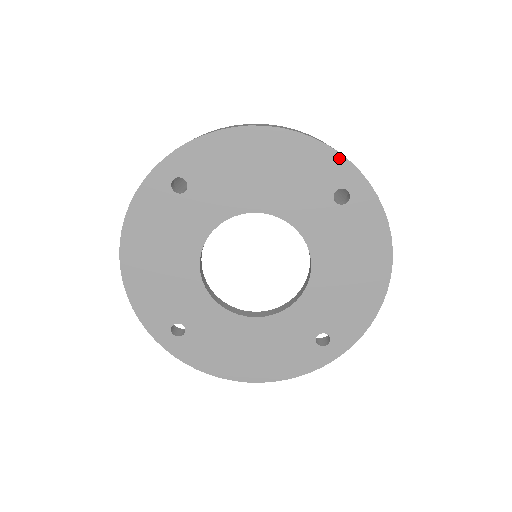
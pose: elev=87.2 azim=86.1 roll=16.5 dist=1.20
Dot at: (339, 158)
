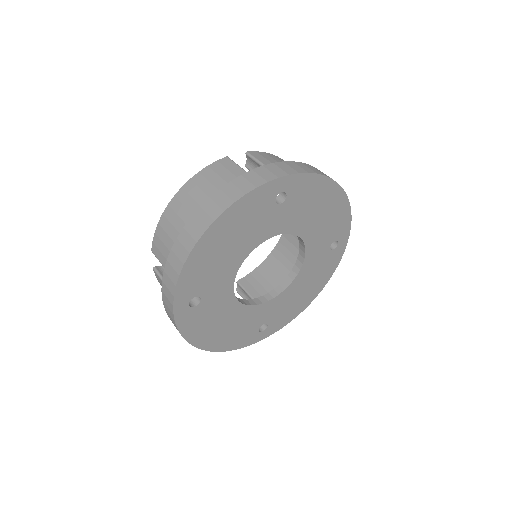
Dot at: (260, 189)
